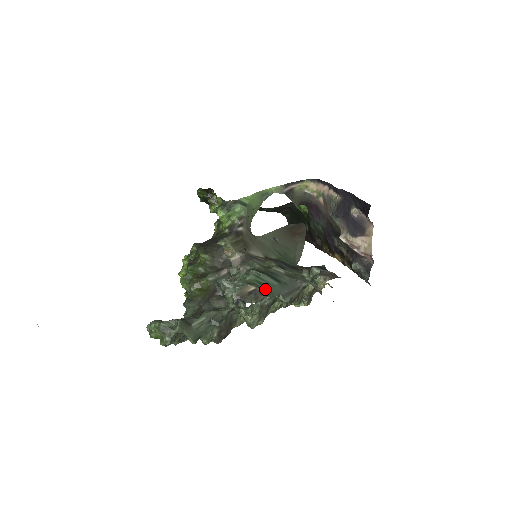
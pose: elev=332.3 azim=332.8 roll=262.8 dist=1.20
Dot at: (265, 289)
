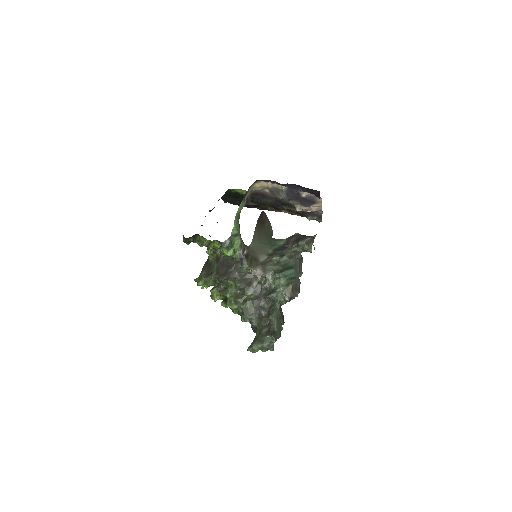
Dot at: (294, 280)
